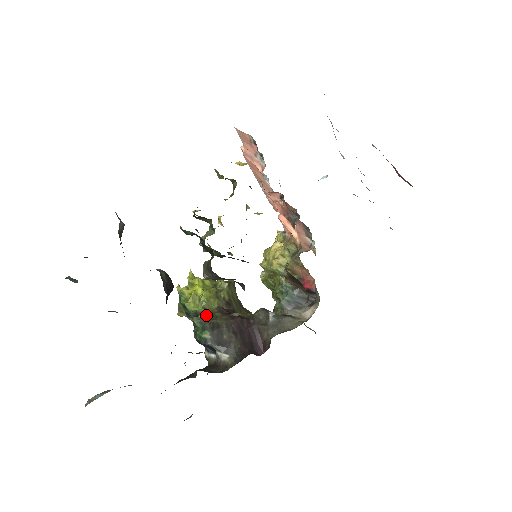
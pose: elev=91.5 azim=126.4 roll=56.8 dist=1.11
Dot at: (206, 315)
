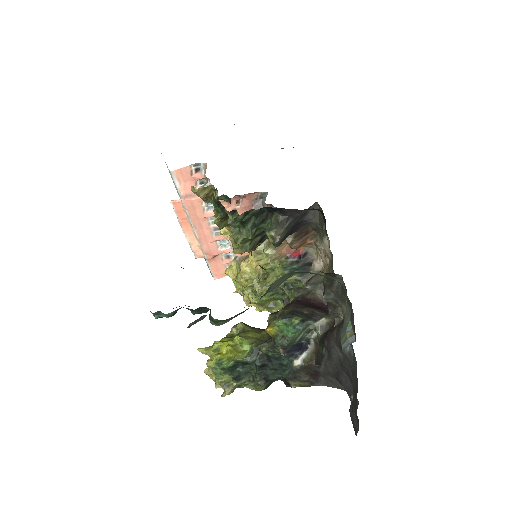
Dot at: (273, 321)
